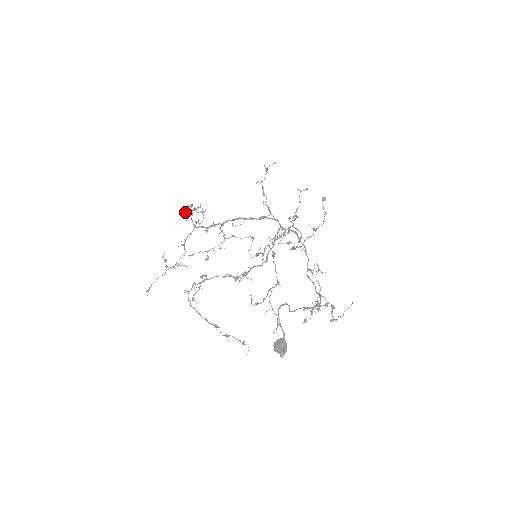
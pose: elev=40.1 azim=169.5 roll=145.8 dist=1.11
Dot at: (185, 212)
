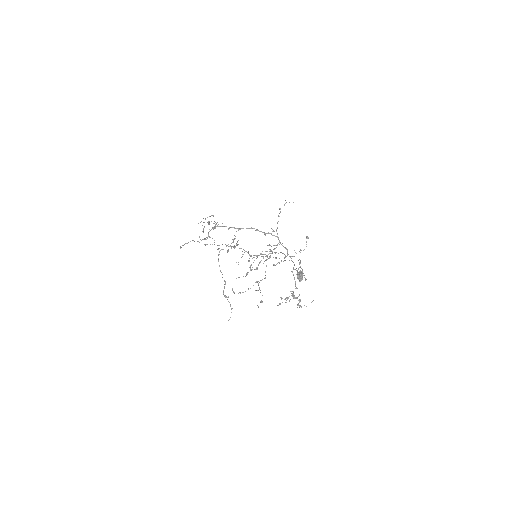
Dot at: occluded
